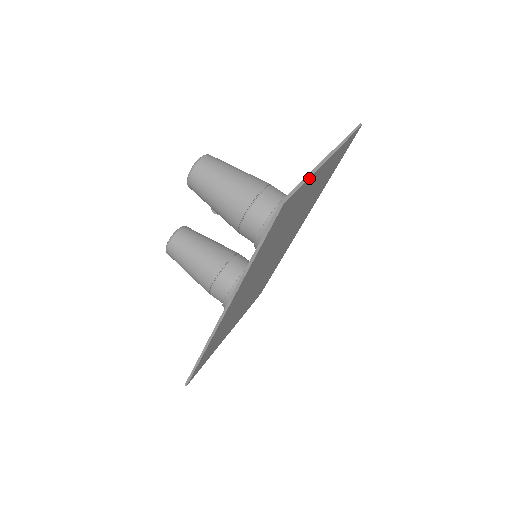
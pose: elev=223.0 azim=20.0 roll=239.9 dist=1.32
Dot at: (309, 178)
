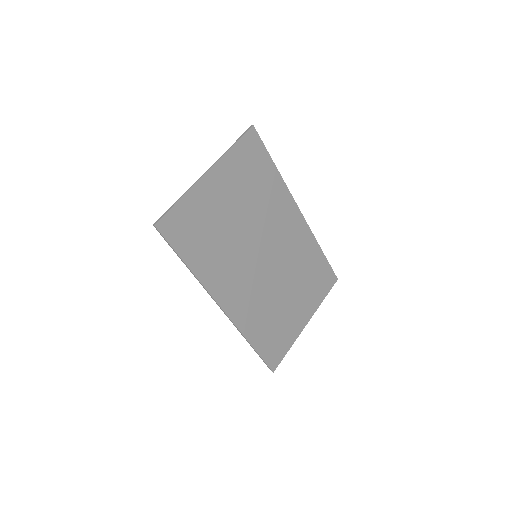
Dot at: (183, 197)
